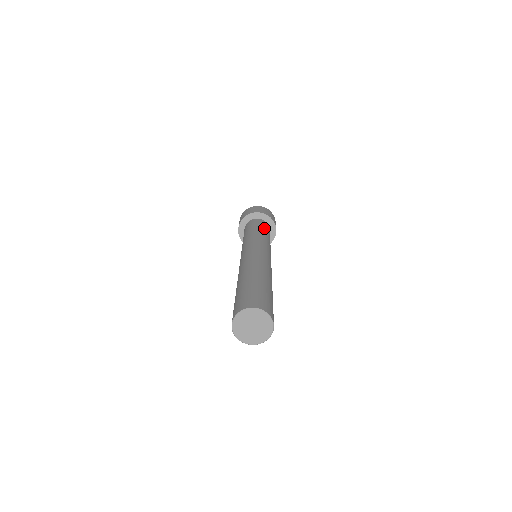
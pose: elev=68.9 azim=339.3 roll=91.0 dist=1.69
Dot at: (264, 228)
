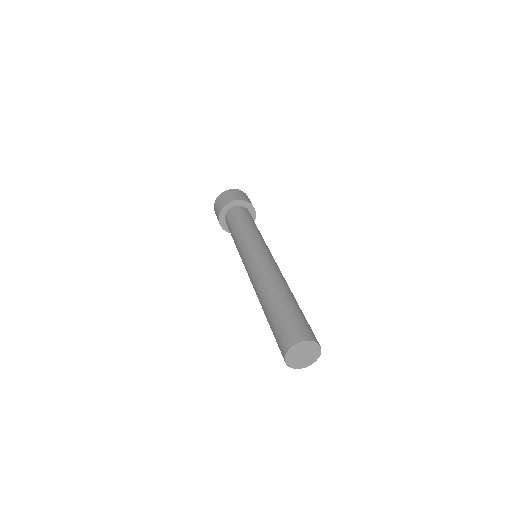
Dot at: occluded
